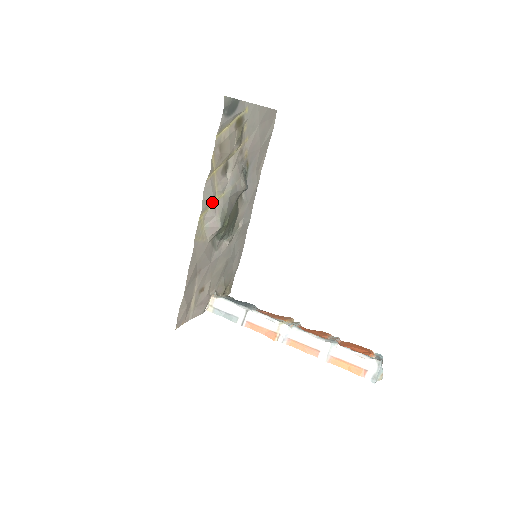
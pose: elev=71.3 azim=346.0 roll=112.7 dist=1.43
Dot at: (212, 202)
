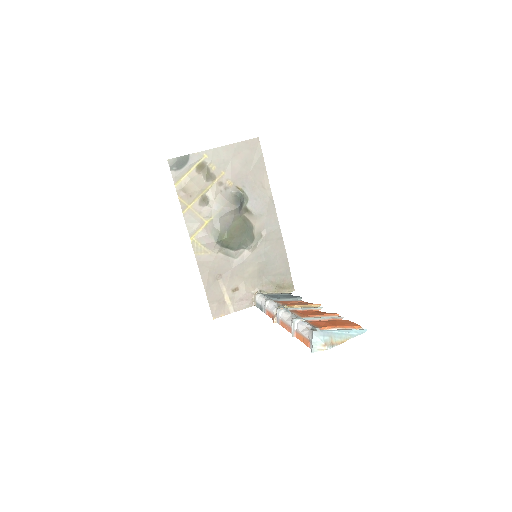
Dot at: (201, 226)
